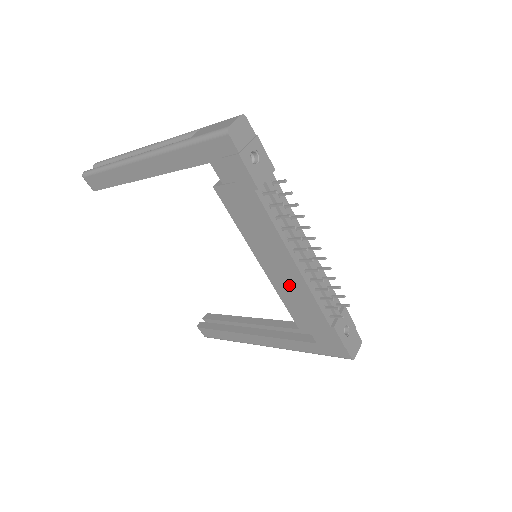
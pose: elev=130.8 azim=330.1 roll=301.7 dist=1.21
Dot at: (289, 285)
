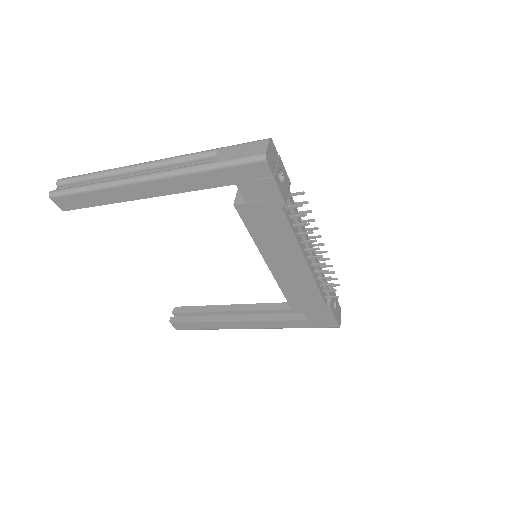
Dot at: (294, 279)
